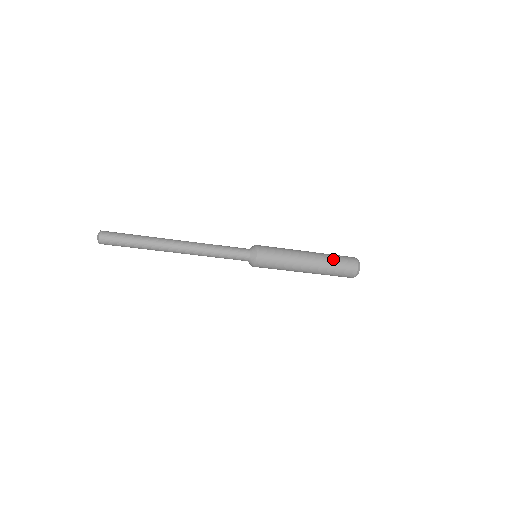
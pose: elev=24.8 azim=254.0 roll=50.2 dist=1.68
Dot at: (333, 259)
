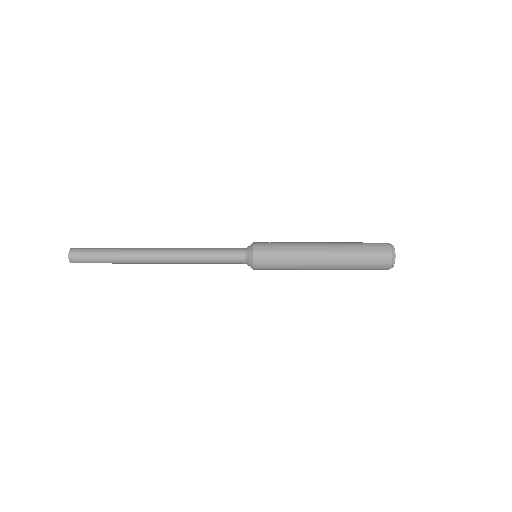
Dot at: (356, 263)
